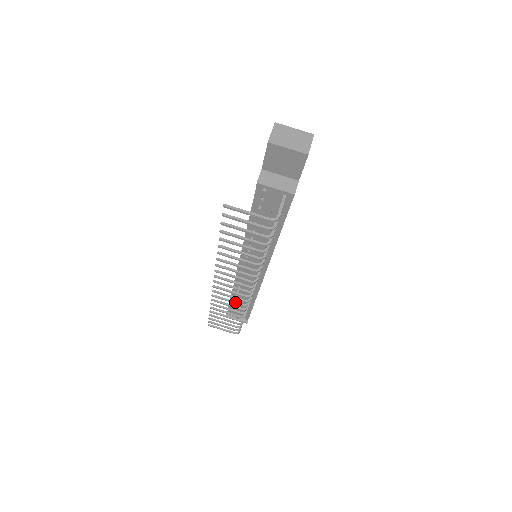
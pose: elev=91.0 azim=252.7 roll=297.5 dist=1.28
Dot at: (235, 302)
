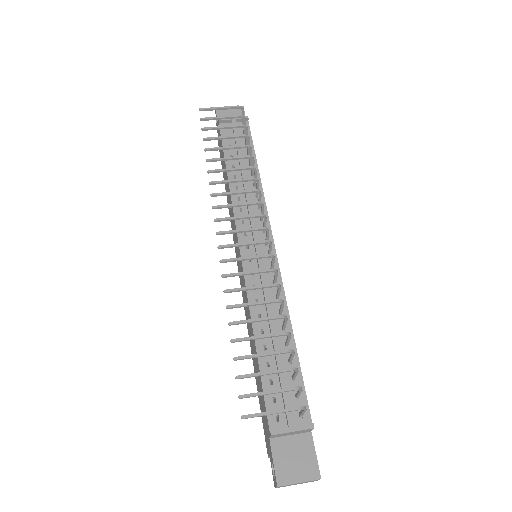
Dot at: (257, 271)
